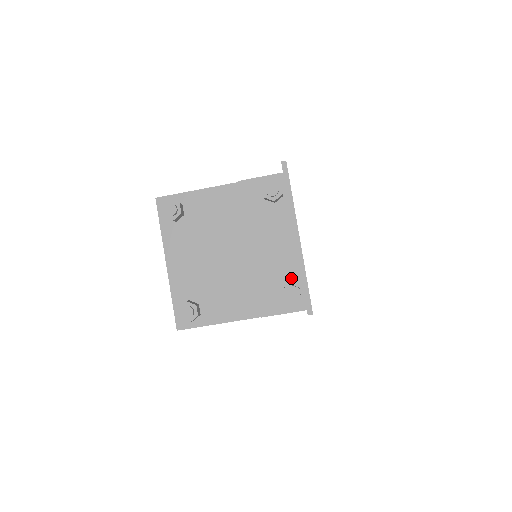
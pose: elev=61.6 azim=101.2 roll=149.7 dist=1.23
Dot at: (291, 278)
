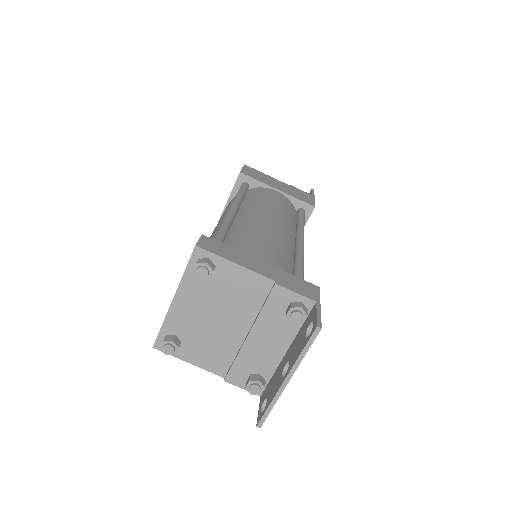
Dot at: (265, 372)
